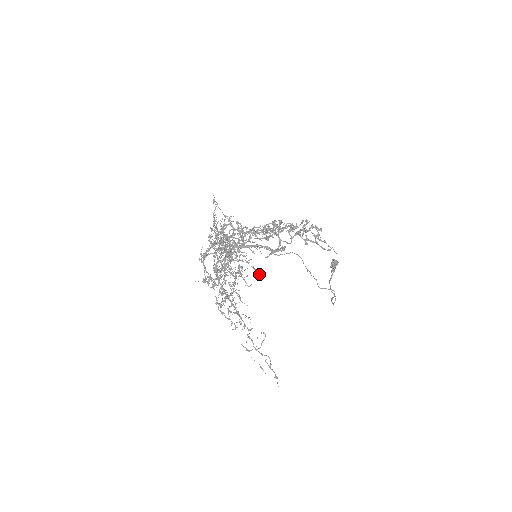
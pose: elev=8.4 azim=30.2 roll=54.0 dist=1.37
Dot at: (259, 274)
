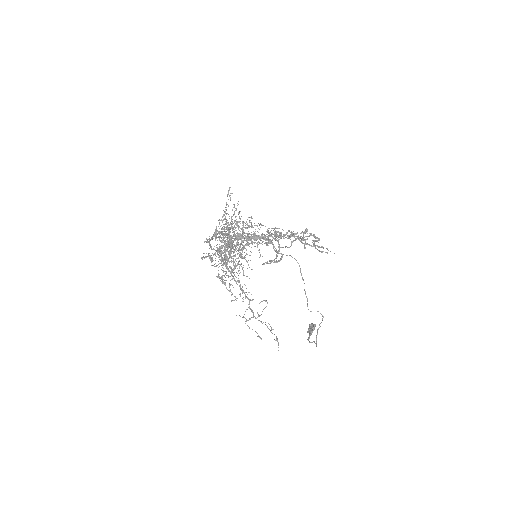
Dot at: occluded
